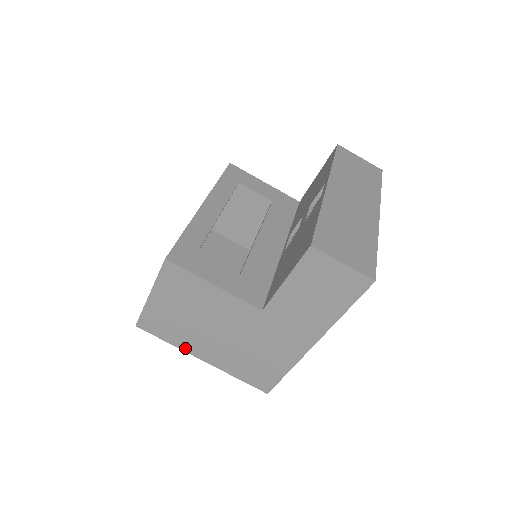
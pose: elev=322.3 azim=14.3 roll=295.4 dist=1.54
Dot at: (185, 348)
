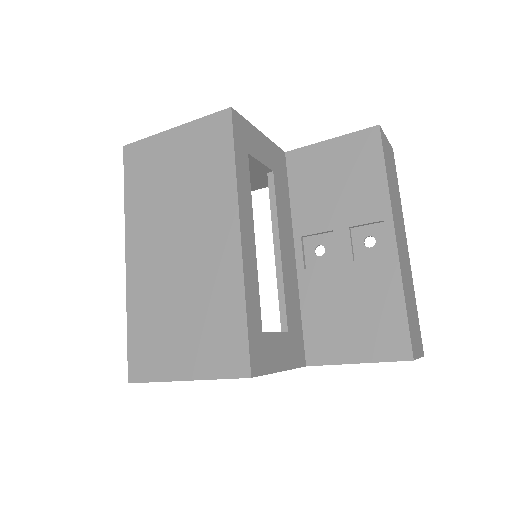
Dot at: occluded
